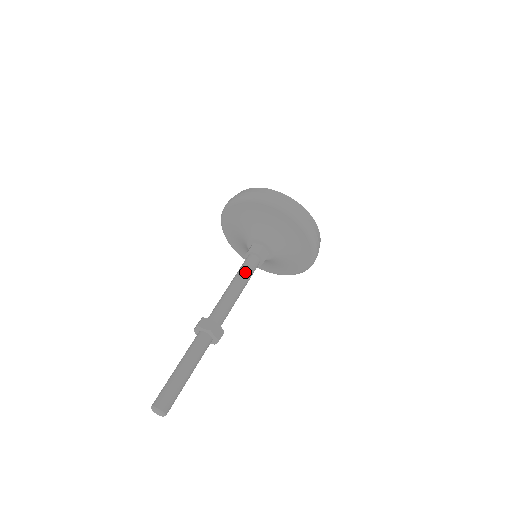
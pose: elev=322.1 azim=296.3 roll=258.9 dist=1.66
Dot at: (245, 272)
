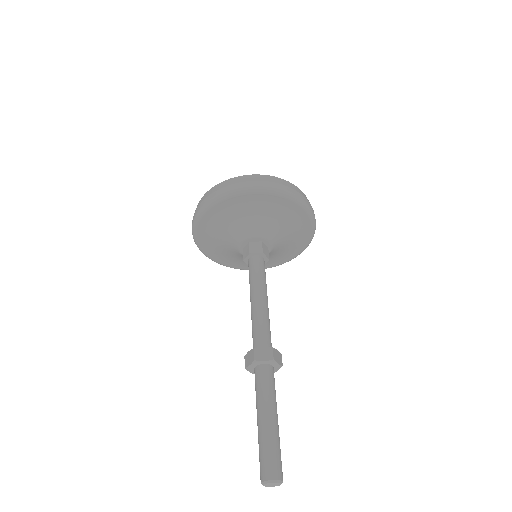
Dot at: (261, 278)
